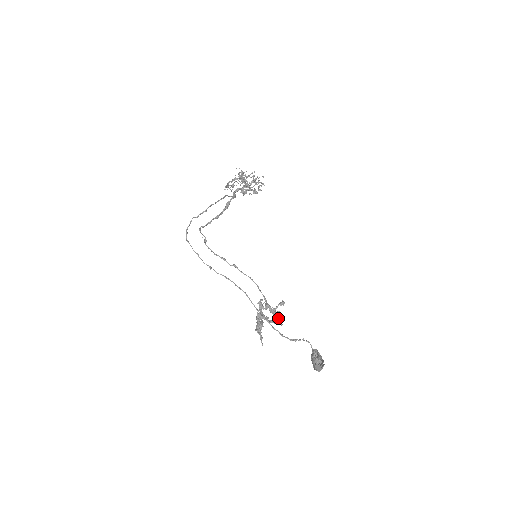
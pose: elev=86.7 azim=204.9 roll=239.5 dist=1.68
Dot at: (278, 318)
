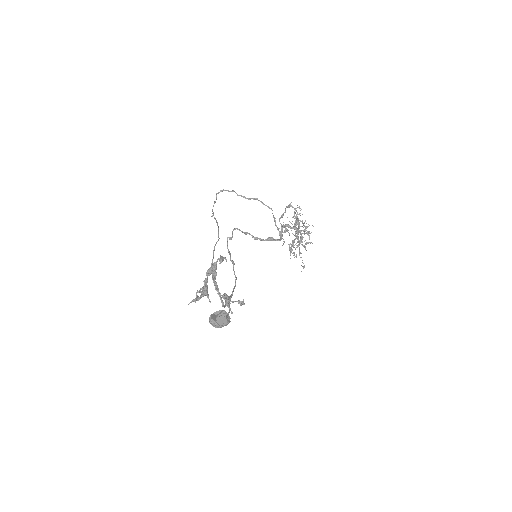
Dot at: occluded
